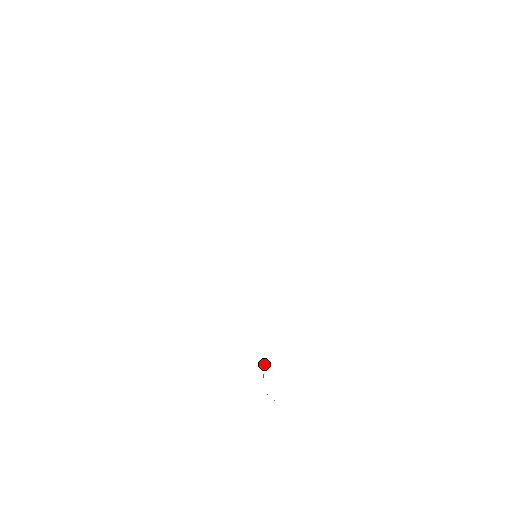
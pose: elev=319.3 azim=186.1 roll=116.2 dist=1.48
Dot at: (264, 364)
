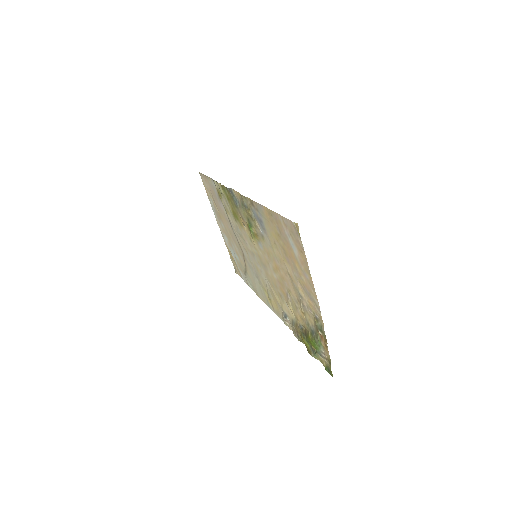
Dot at: (310, 334)
